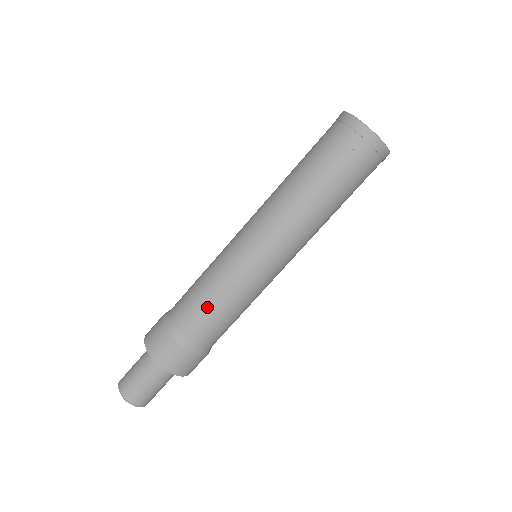
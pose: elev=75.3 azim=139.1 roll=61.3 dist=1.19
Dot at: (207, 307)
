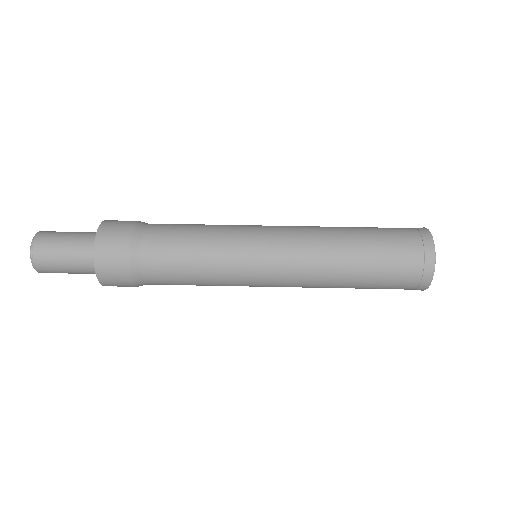
Dot at: occluded
